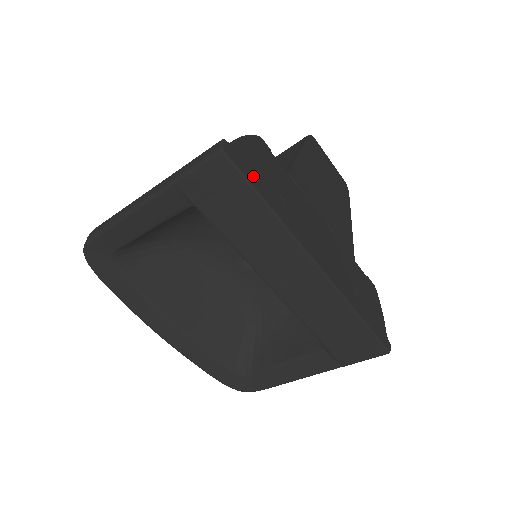
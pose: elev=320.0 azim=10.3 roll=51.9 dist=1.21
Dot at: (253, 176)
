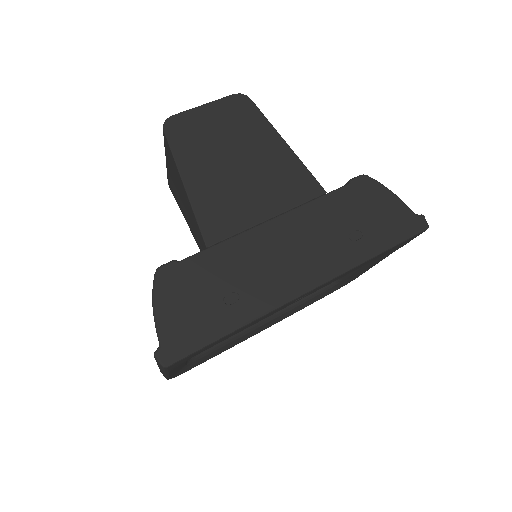
Dot at: (200, 333)
